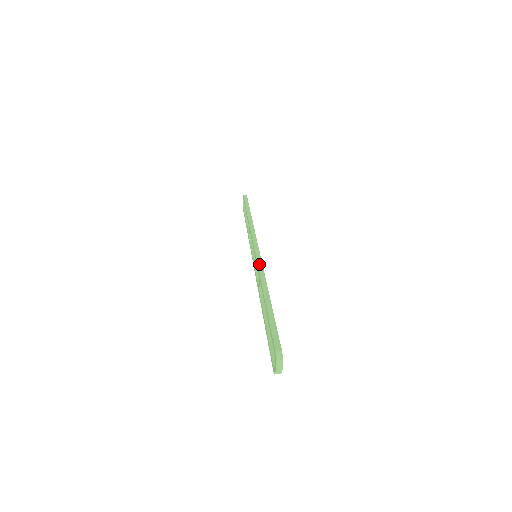
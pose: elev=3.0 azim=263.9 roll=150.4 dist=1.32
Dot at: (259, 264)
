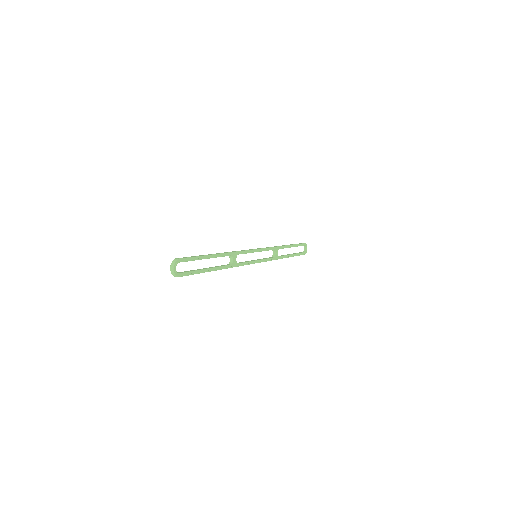
Dot at: (241, 250)
